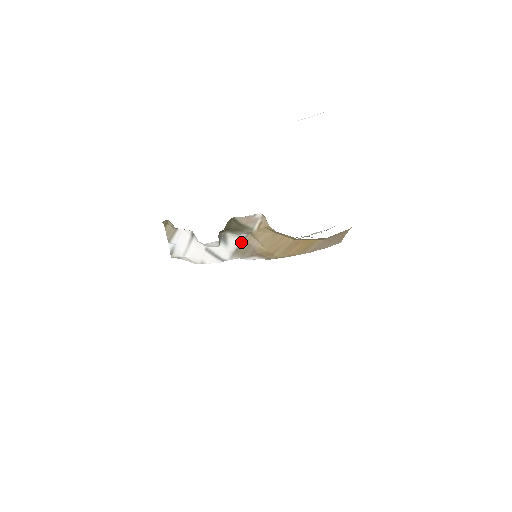
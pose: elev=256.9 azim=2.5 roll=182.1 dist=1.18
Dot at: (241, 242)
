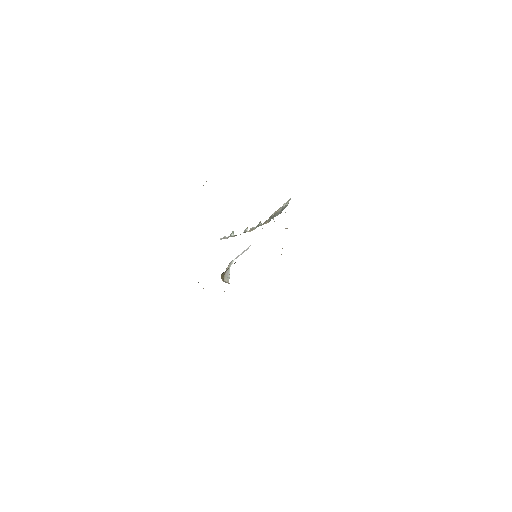
Dot at: occluded
